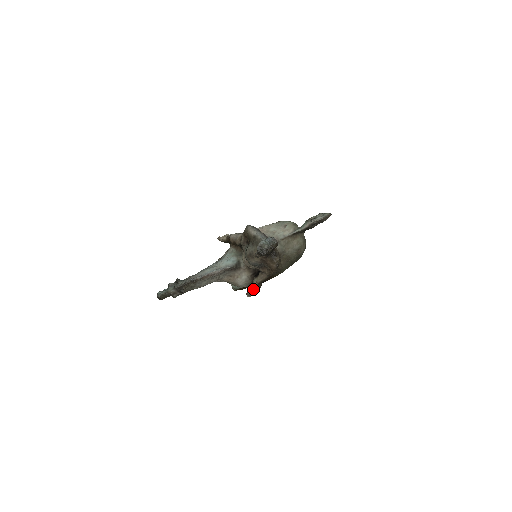
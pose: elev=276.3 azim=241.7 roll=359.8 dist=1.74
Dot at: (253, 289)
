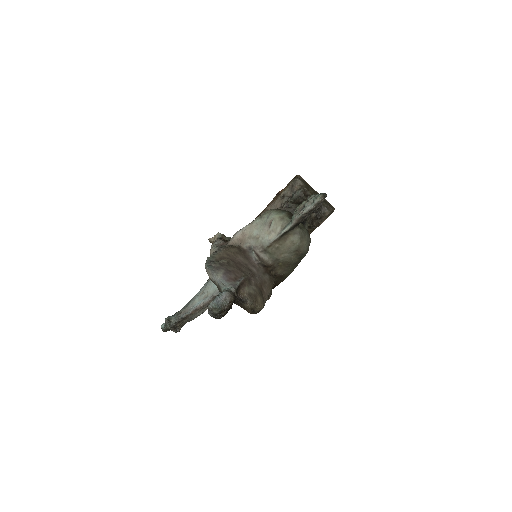
Dot at: occluded
